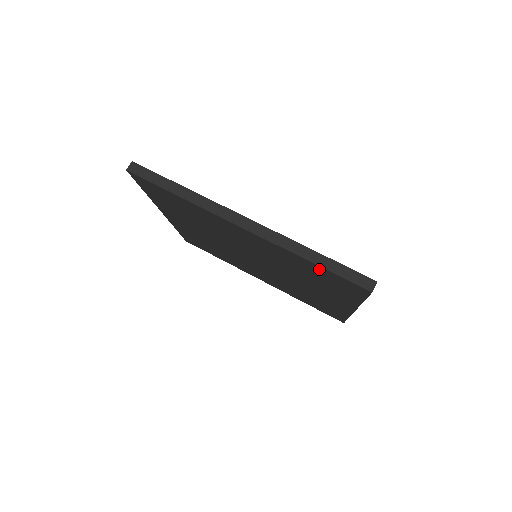
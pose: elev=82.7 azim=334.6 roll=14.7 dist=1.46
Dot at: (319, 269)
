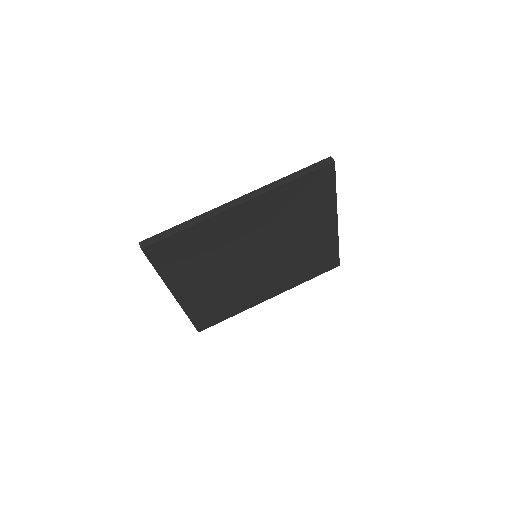
Dot at: (299, 184)
